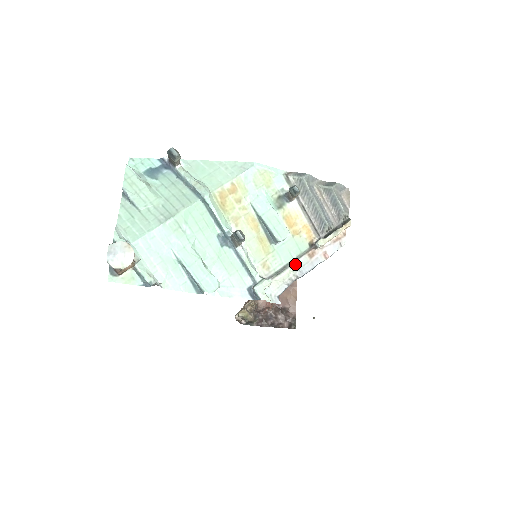
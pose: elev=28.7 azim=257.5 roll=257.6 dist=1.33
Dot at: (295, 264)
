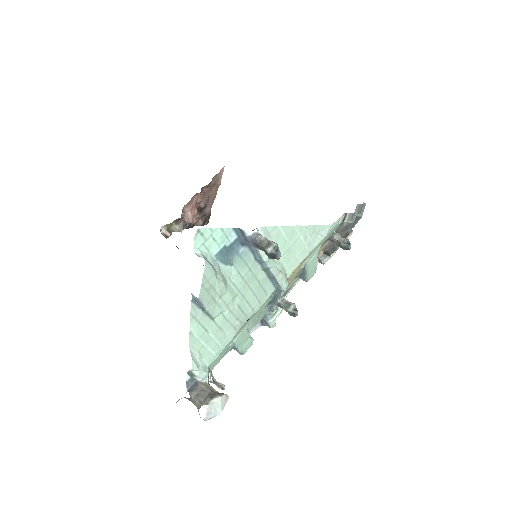
Dot at: occluded
